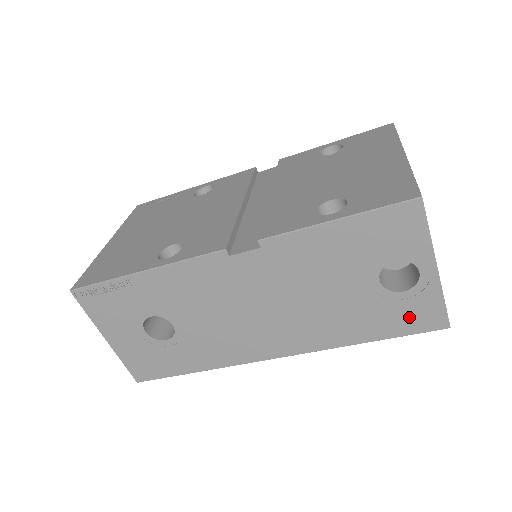
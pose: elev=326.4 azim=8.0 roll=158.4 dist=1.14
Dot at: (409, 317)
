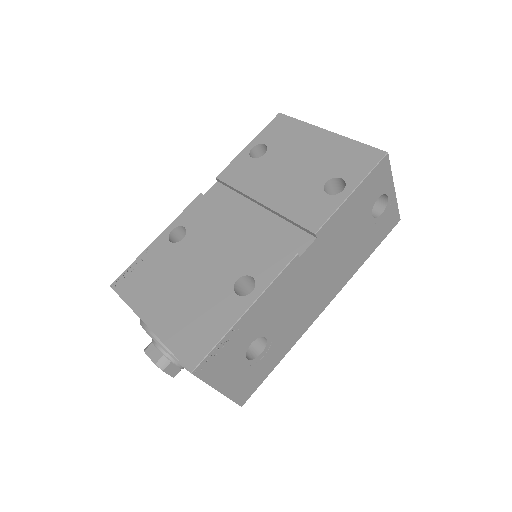
Dot at: (385, 227)
